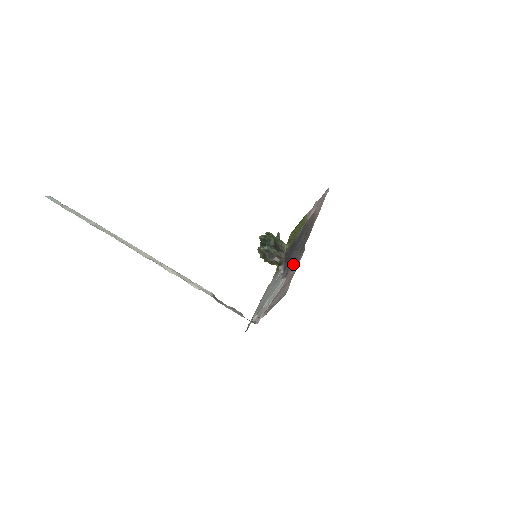
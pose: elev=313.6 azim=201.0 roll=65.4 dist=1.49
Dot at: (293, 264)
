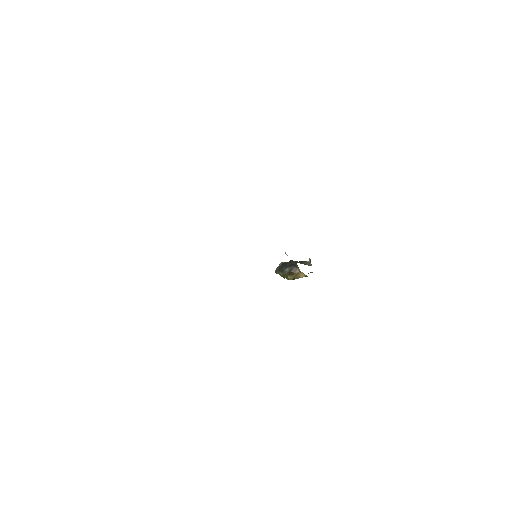
Dot at: occluded
